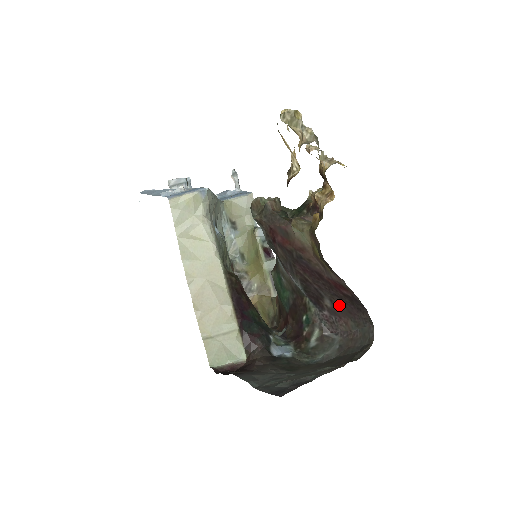
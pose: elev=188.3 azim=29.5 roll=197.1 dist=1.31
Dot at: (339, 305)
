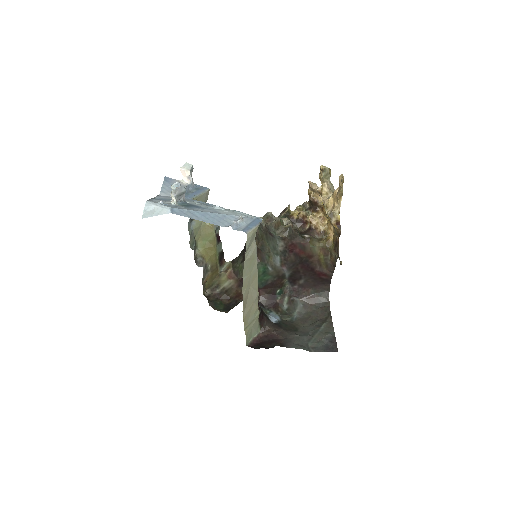
Dot at: (310, 282)
